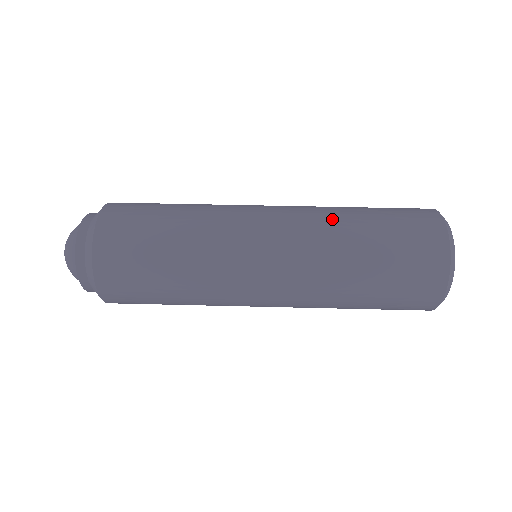
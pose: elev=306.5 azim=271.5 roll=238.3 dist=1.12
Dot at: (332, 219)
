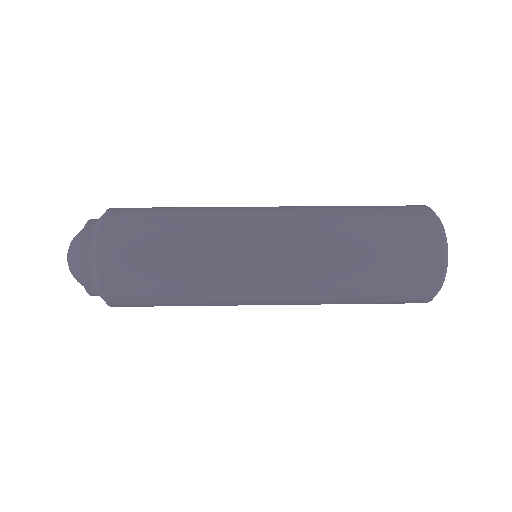
Dot at: (325, 207)
